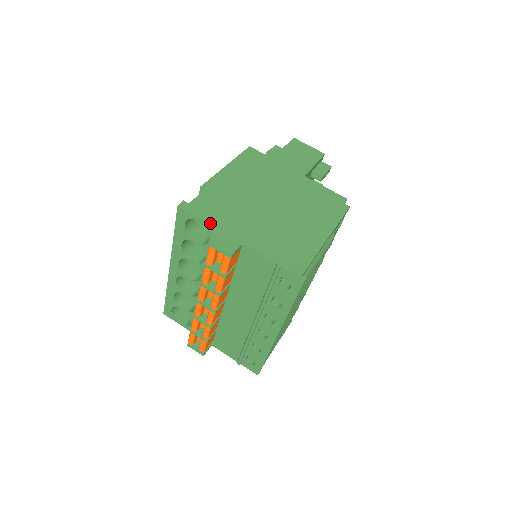
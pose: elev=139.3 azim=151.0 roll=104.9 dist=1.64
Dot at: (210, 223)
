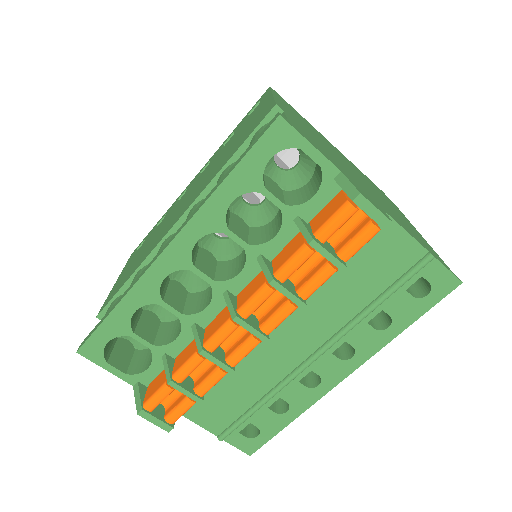
Dot at: (334, 163)
